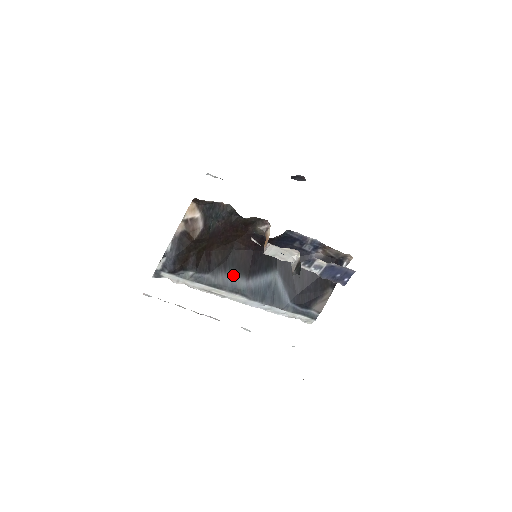
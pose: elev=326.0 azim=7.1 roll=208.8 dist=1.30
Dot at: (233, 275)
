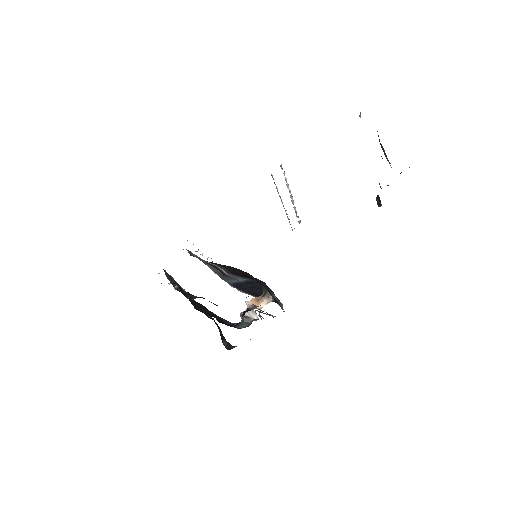
Dot at: occluded
